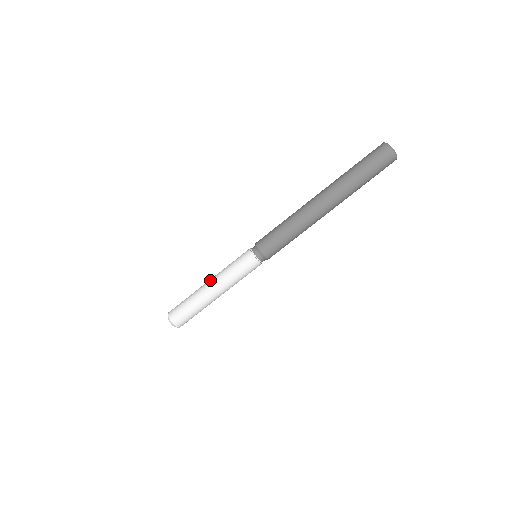
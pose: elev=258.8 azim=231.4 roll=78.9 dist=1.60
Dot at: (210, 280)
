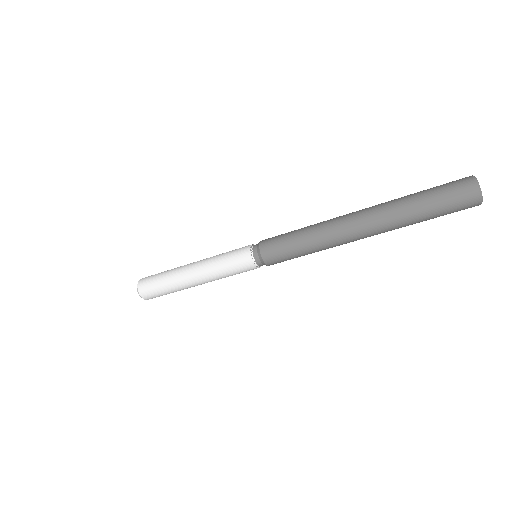
Dot at: (195, 262)
